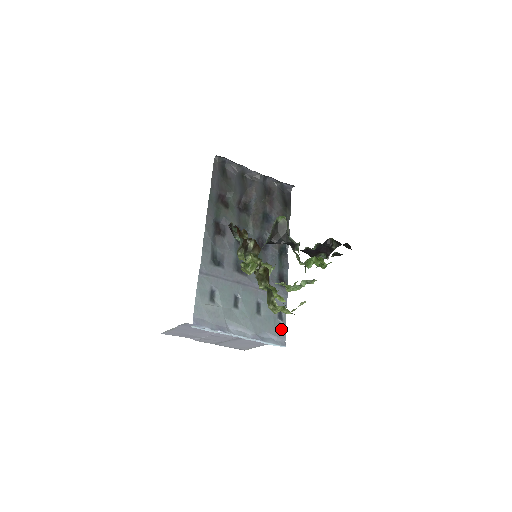
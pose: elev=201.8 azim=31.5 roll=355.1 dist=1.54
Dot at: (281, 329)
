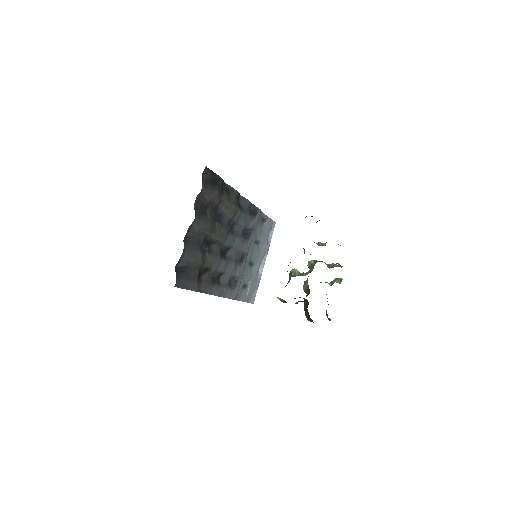
Dot at: (269, 223)
